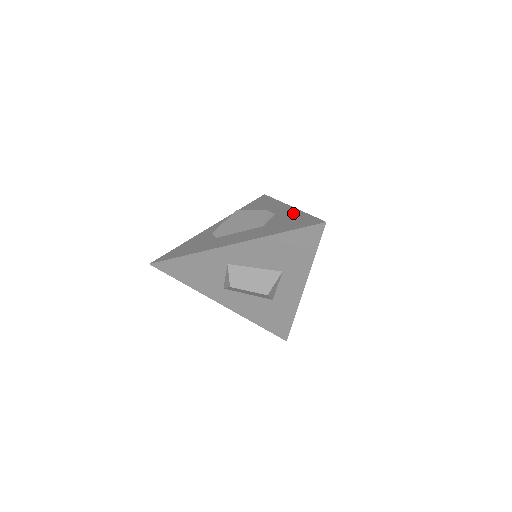
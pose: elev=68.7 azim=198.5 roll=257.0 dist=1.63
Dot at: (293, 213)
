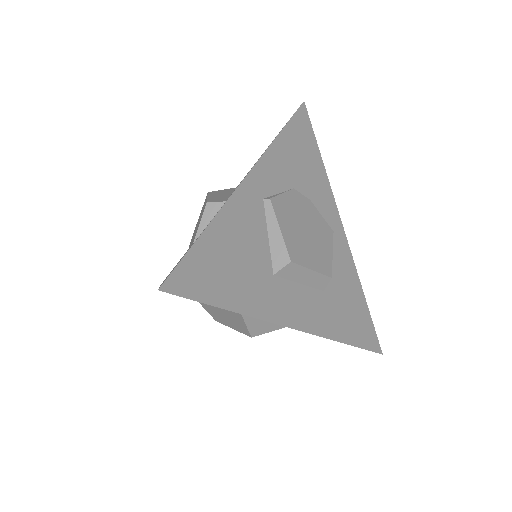
Dot at: occluded
